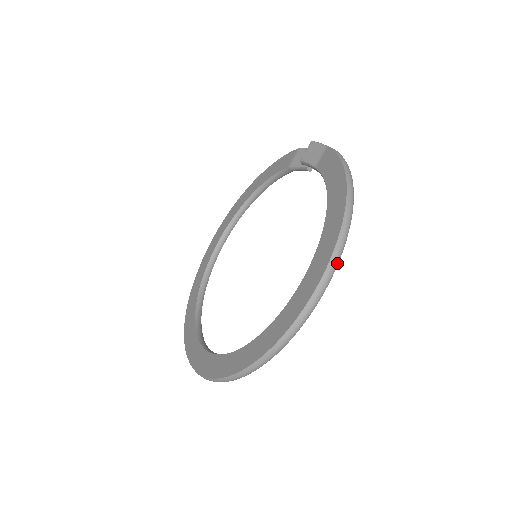
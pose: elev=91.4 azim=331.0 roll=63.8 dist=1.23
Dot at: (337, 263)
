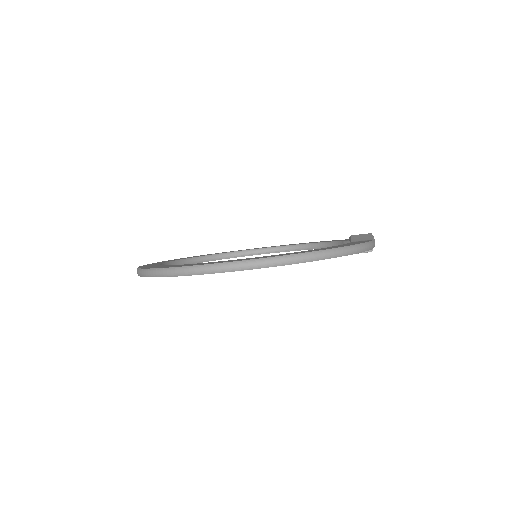
Dot at: (273, 265)
